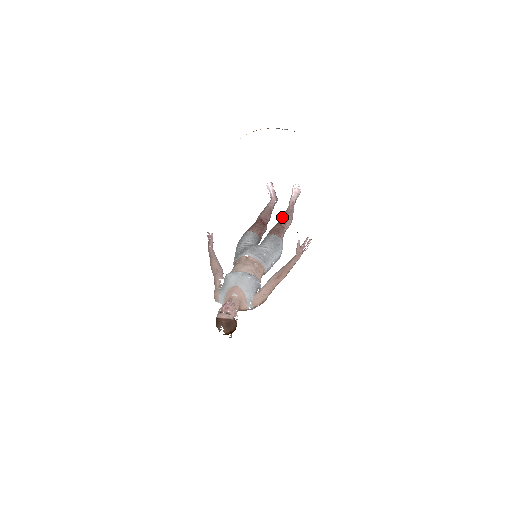
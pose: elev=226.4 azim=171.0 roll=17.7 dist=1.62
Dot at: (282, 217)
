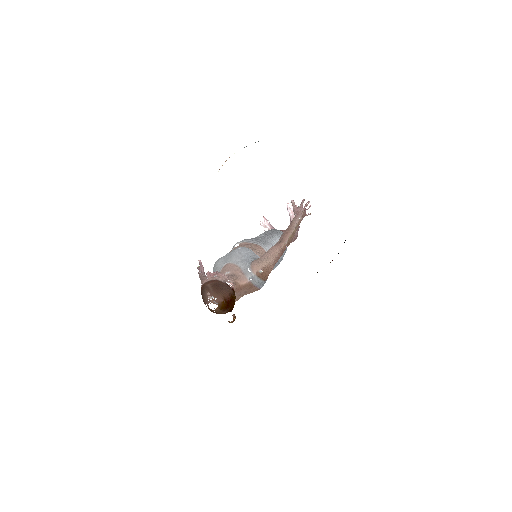
Dot at: occluded
